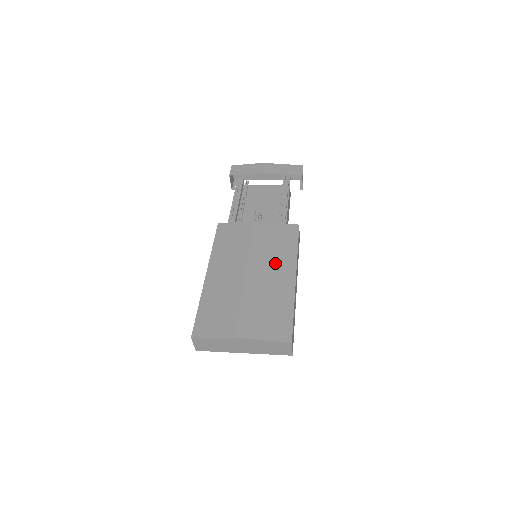
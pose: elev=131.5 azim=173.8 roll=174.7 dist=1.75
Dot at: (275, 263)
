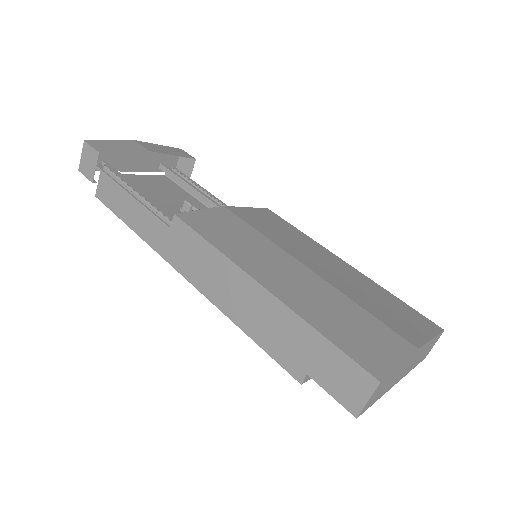
Dot at: (311, 250)
